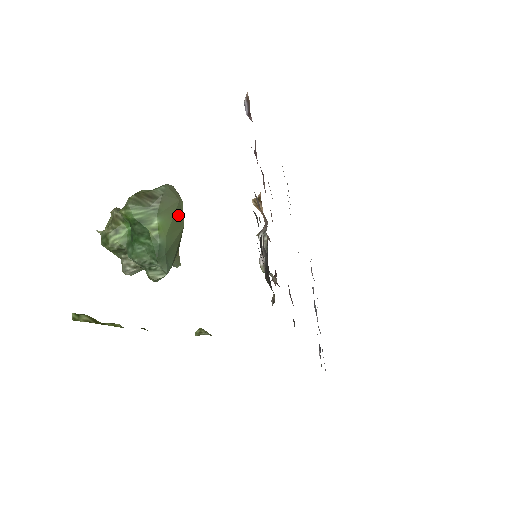
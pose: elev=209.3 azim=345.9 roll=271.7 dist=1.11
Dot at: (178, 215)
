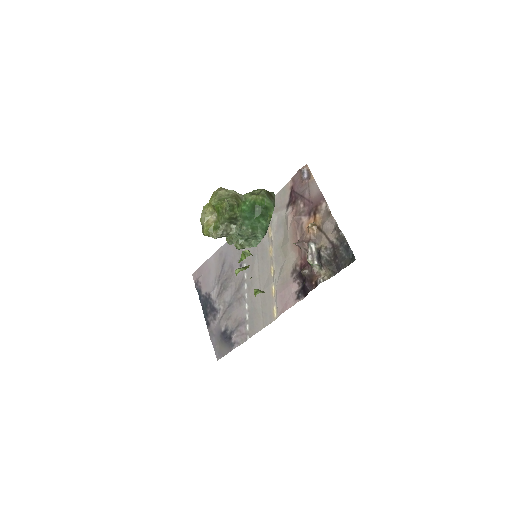
Dot at: occluded
